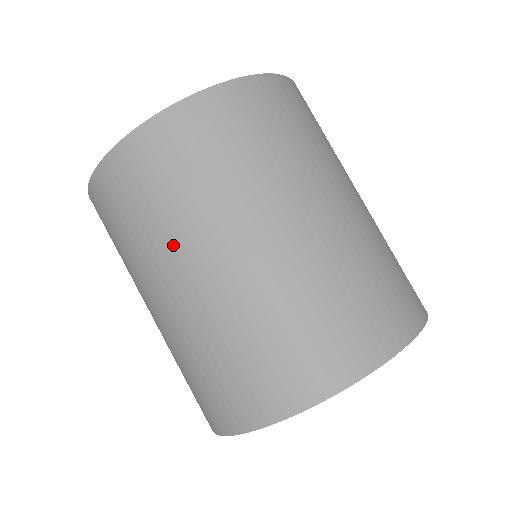
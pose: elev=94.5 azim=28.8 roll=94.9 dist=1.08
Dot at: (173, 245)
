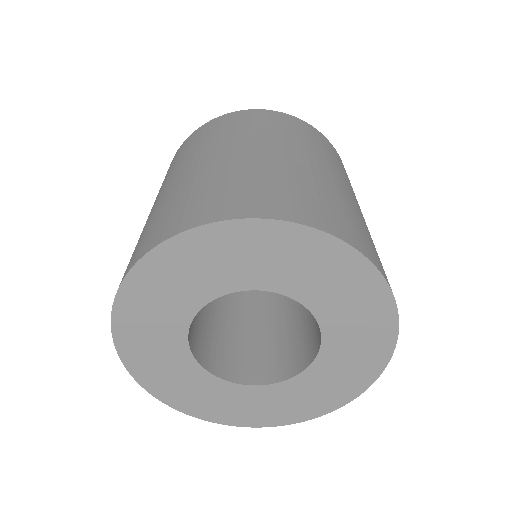
Dot at: (196, 154)
